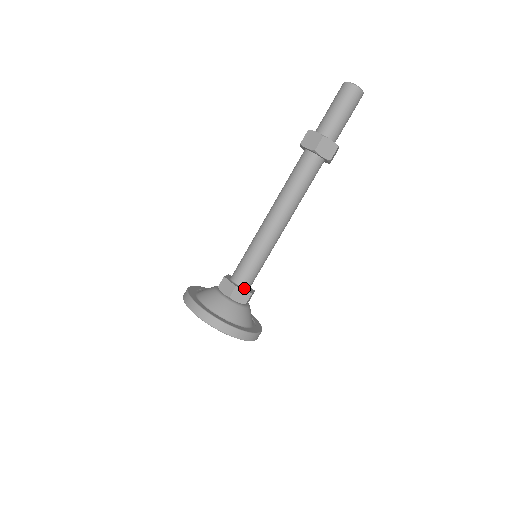
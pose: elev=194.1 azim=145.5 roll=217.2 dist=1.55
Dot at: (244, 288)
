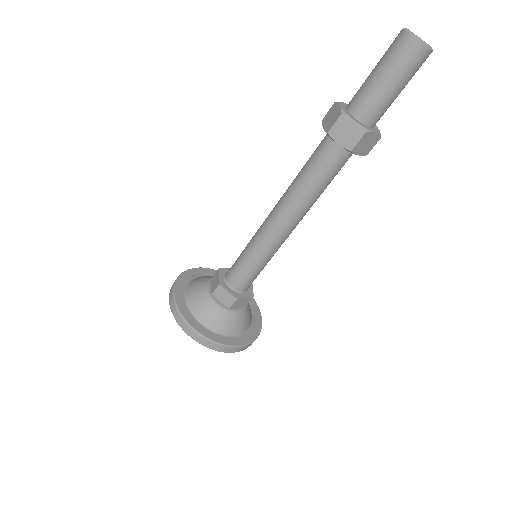
Dot at: (244, 292)
